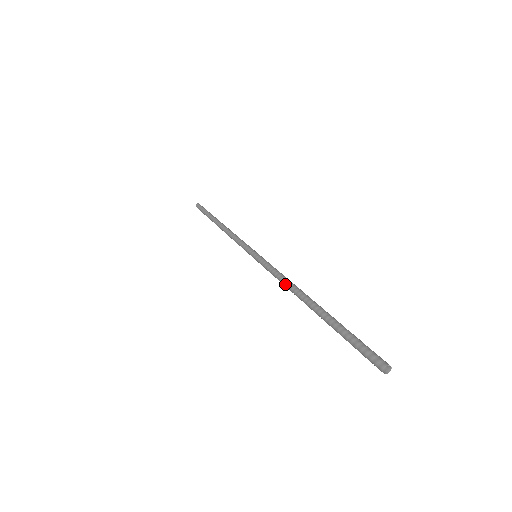
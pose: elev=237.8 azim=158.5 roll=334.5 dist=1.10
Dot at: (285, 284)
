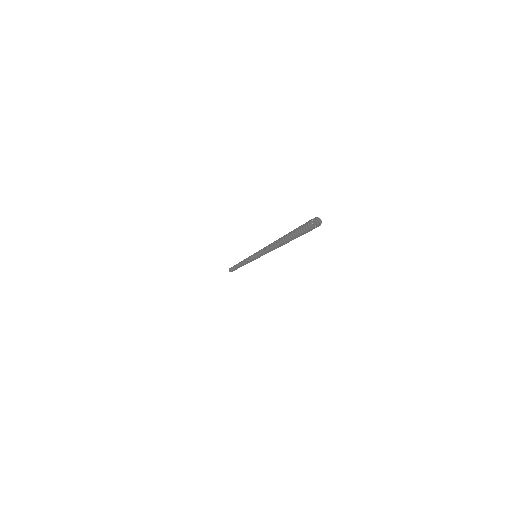
Dot at: (269, 244)
